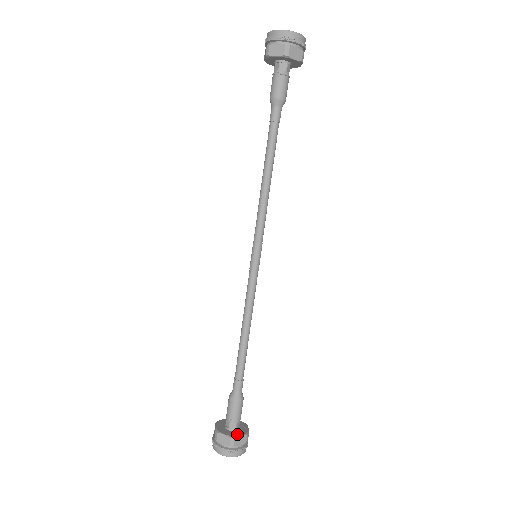
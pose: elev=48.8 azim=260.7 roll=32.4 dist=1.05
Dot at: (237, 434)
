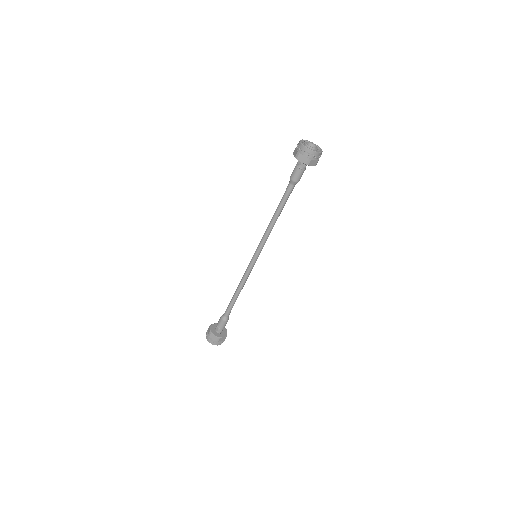
Dot at: (221, 336)
